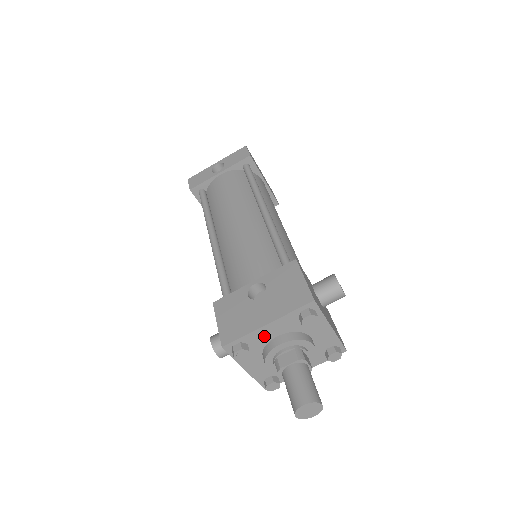
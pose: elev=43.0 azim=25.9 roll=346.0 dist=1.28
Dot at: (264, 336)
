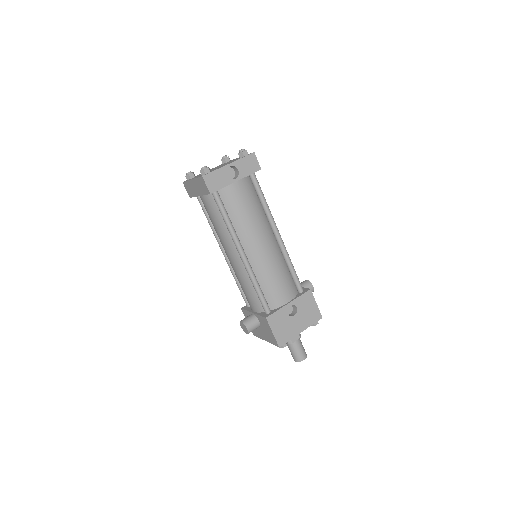
Dot at: occluded
